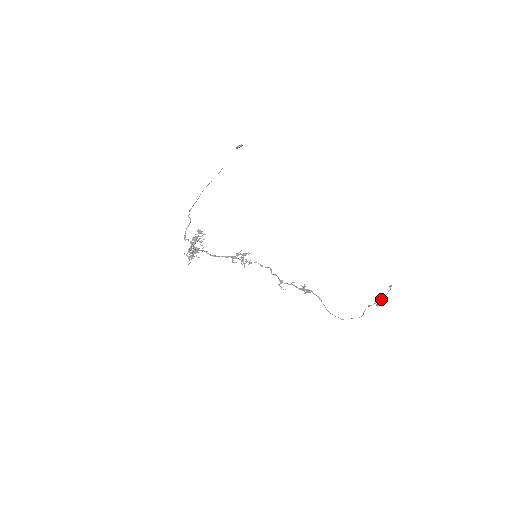
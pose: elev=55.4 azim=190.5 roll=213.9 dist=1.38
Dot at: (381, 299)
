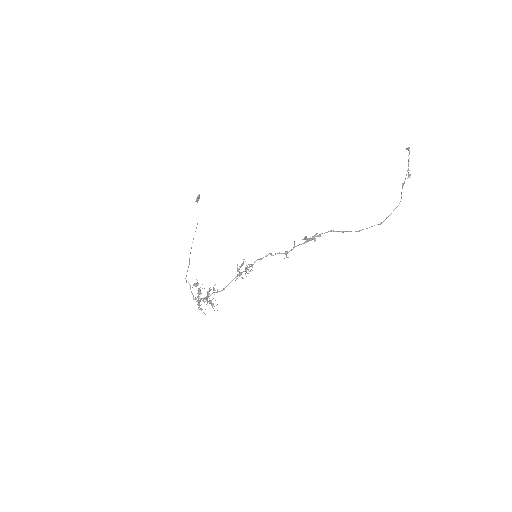
Dot at: occluded
